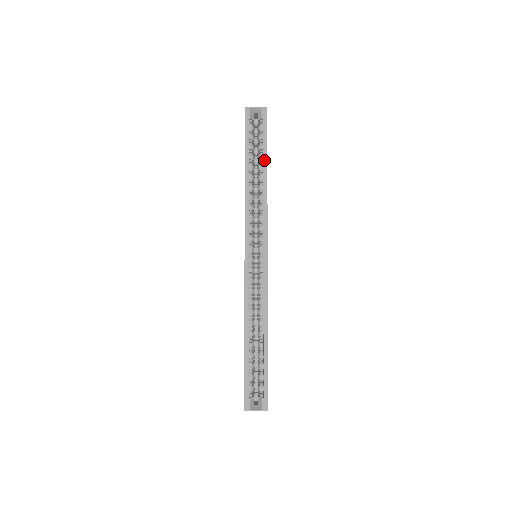
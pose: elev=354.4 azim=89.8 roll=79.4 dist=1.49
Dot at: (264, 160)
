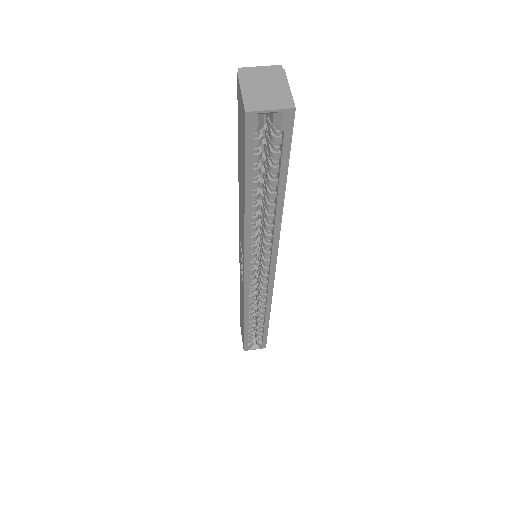
Dot at: (280, 190)
